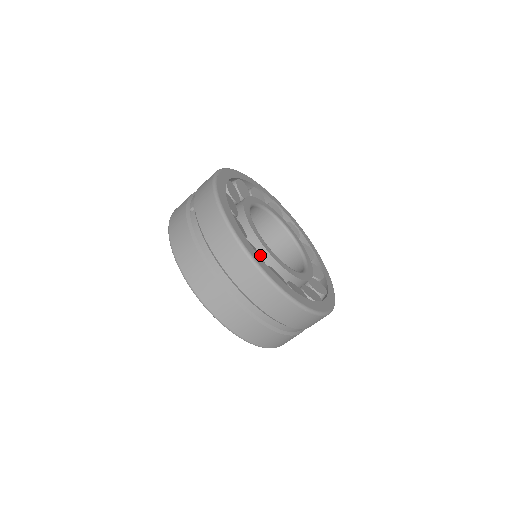
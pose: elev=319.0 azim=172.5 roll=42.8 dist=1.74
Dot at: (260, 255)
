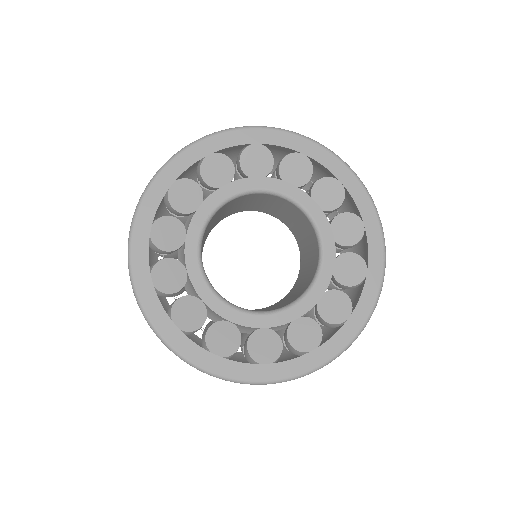
Dot at: (269, 331)
